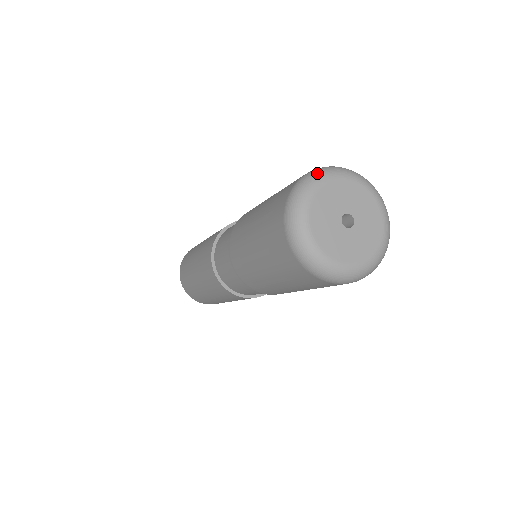
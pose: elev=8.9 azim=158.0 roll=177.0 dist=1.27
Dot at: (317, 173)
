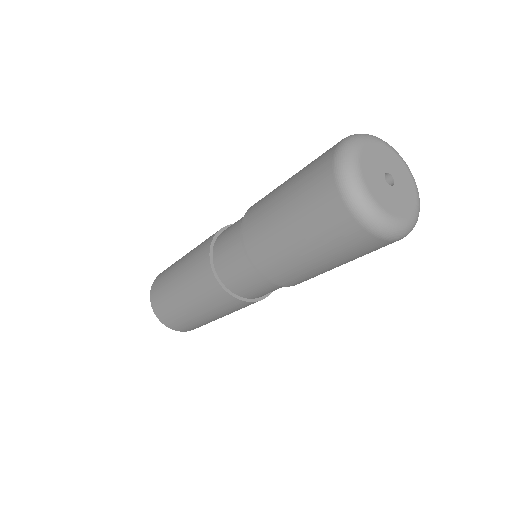
Dot at: occluded
